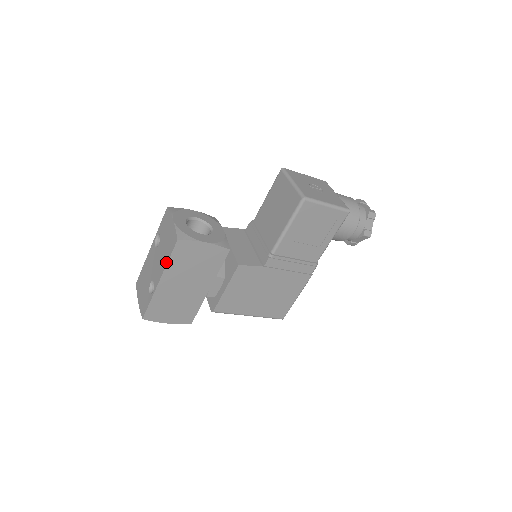
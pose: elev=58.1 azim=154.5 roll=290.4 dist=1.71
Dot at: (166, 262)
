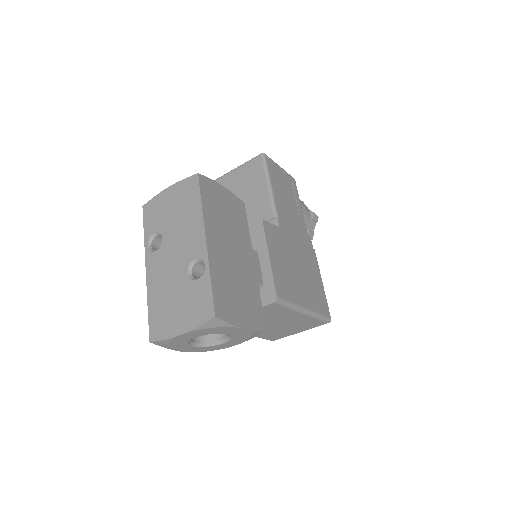
Dot at: (199, 210)
